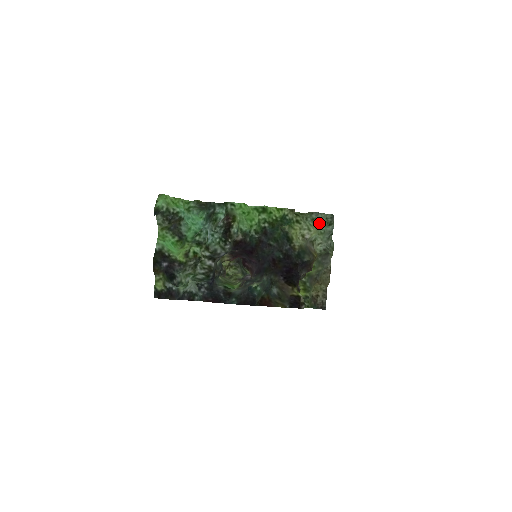
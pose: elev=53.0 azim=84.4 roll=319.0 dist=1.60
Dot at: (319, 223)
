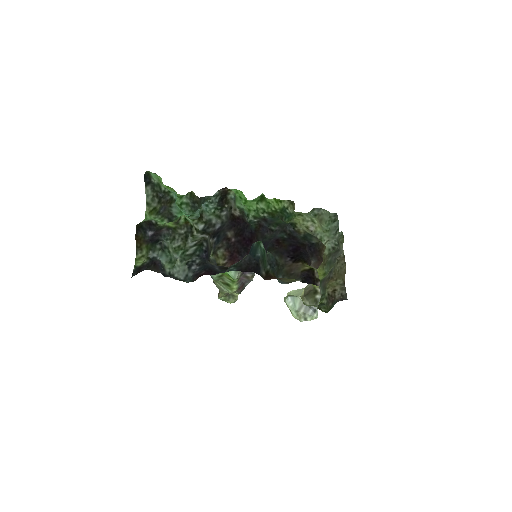
Dot at: (322, 222)
